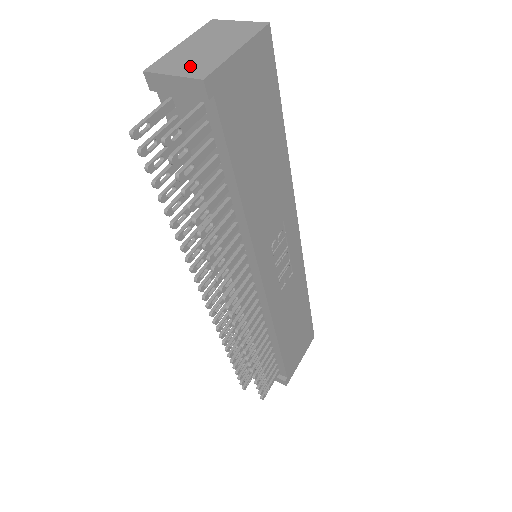
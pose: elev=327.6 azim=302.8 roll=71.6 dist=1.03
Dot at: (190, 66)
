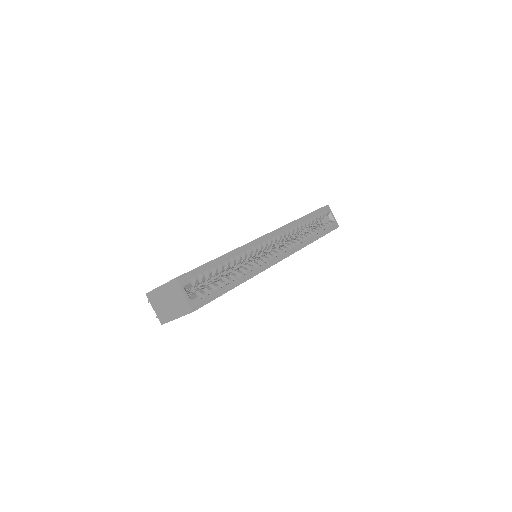
Dot at: (160, 311)
